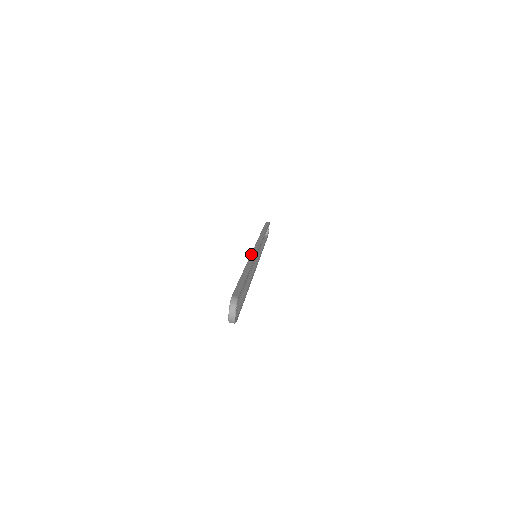
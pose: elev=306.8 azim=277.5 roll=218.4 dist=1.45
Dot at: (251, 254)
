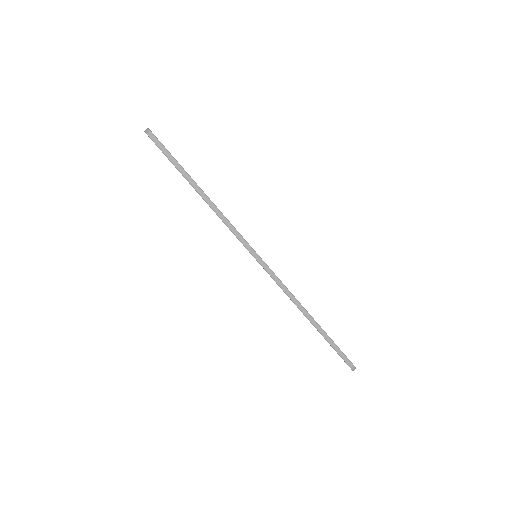
Dot at: (278, 284)
